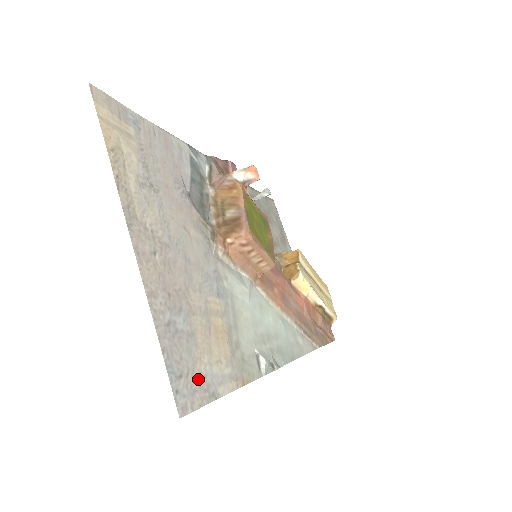
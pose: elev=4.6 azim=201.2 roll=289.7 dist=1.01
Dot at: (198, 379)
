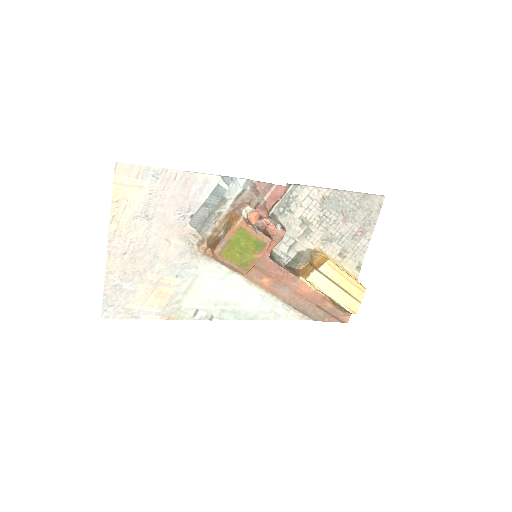
Dot at: (126, 309)
